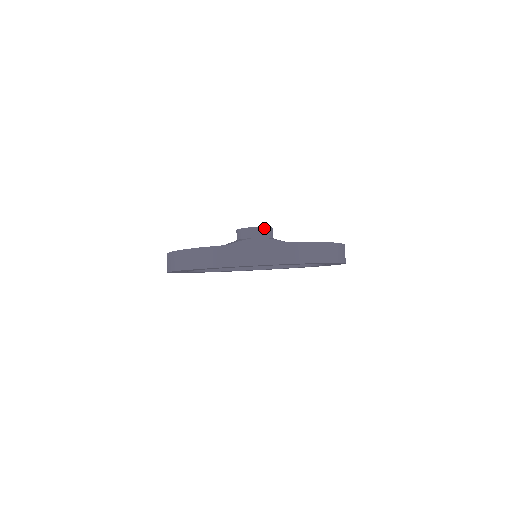
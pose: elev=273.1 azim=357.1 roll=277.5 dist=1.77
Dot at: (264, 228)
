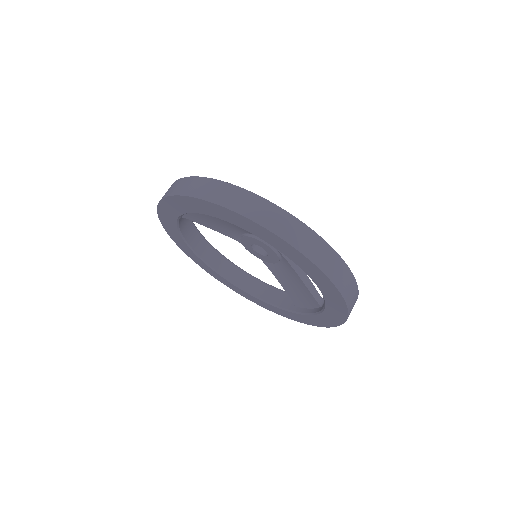
Dot at: occluded
